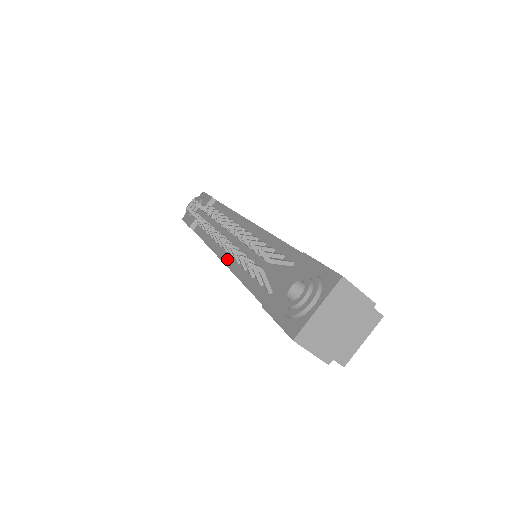
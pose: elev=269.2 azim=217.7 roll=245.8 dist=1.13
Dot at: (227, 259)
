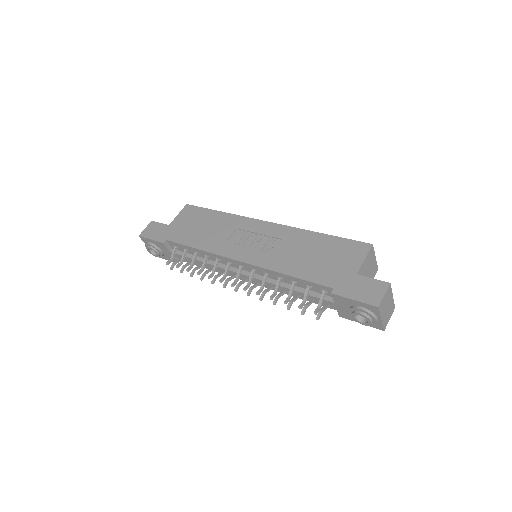
Dot at: occluded
